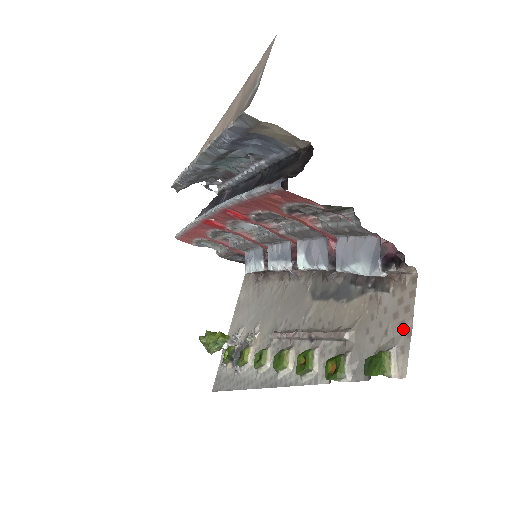
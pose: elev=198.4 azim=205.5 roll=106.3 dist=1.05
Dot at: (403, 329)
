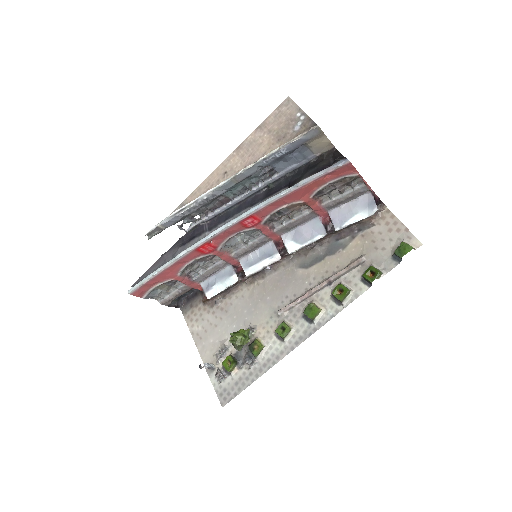
Dot at: (401, 231)
